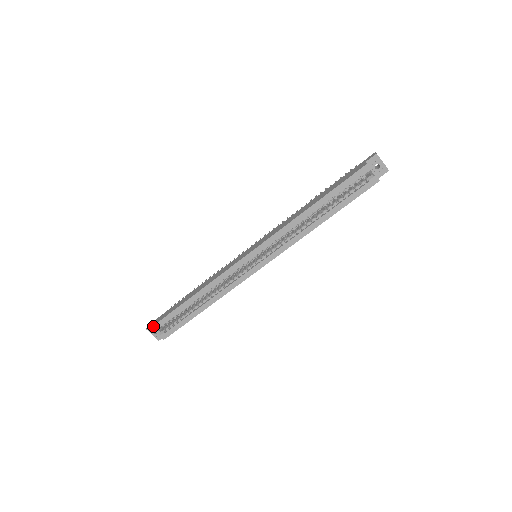
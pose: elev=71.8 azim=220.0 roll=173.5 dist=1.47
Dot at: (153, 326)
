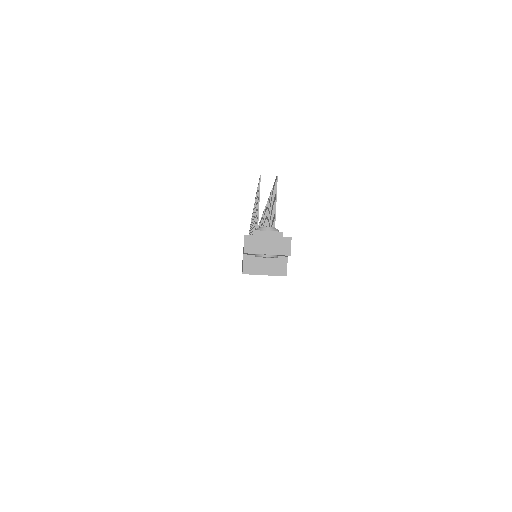
Dot at: occluded
